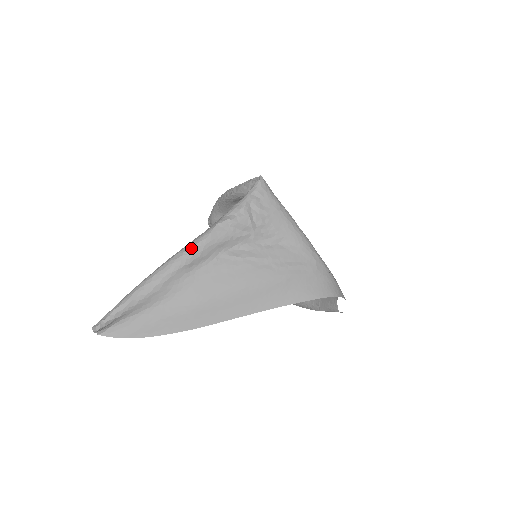
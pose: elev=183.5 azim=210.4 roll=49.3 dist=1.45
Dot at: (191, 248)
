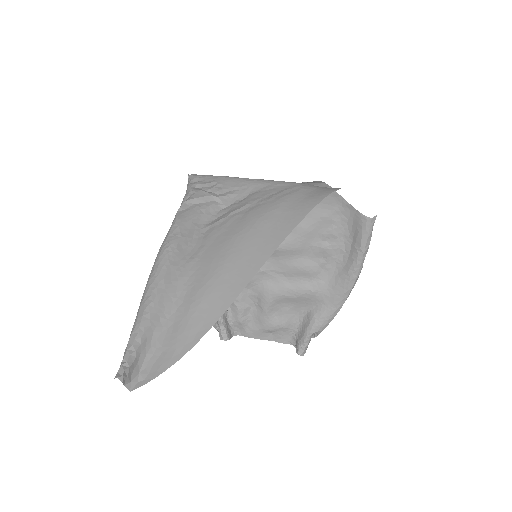
Dot at: (167, 237)
